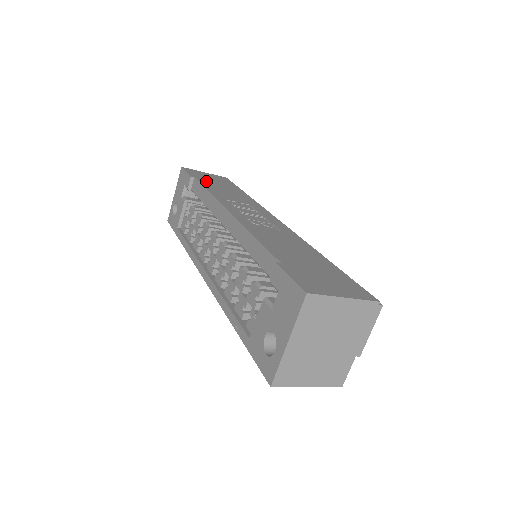
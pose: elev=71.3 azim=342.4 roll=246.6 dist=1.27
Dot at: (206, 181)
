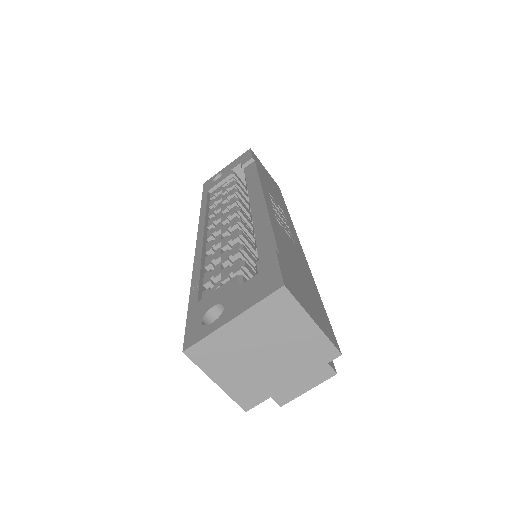
Dot at: (262, 171)
